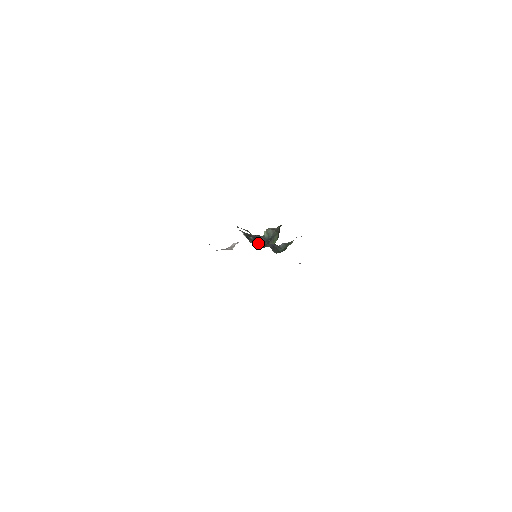
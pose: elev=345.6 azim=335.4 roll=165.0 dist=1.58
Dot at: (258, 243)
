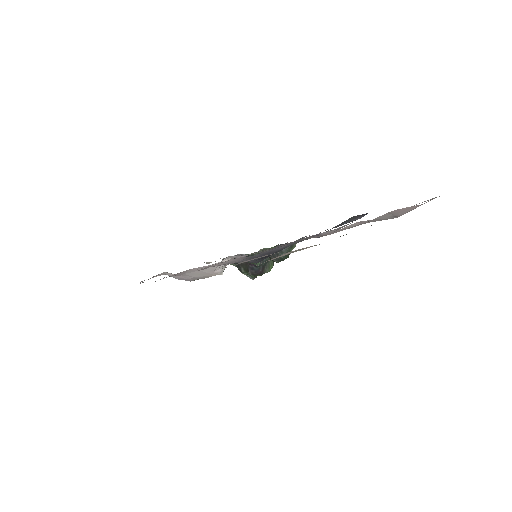
Dot at: occluded
